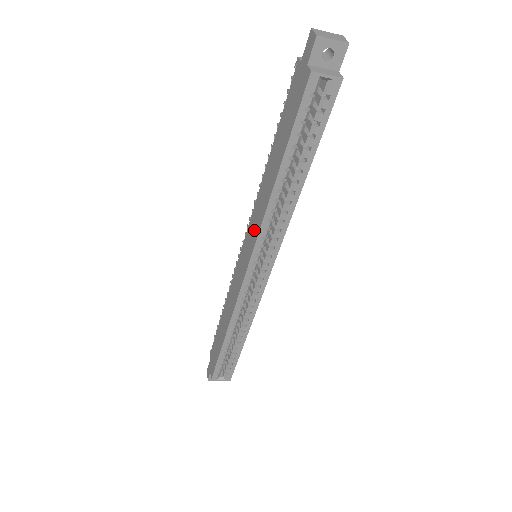
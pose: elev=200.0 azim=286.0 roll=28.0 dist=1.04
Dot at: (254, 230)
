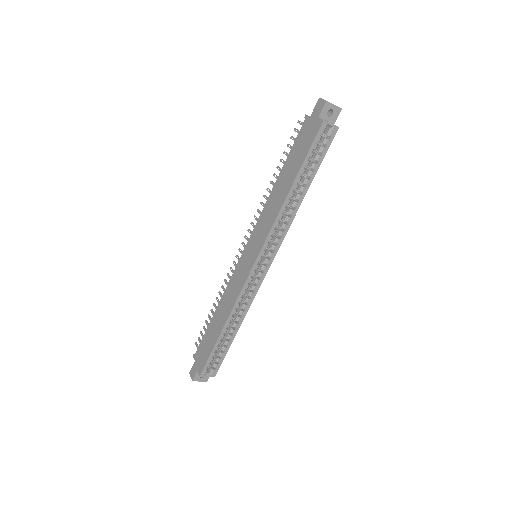
Dot at: (263, 231)
